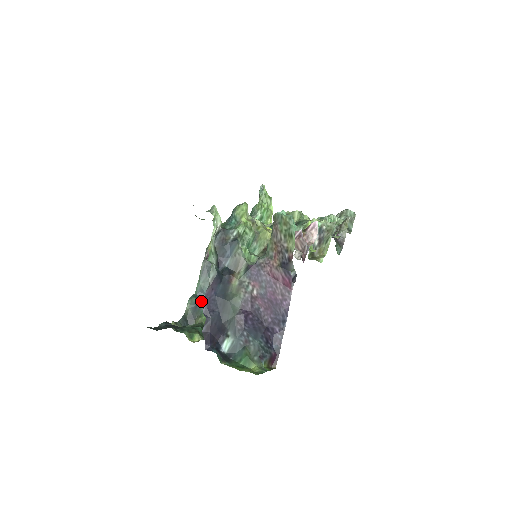
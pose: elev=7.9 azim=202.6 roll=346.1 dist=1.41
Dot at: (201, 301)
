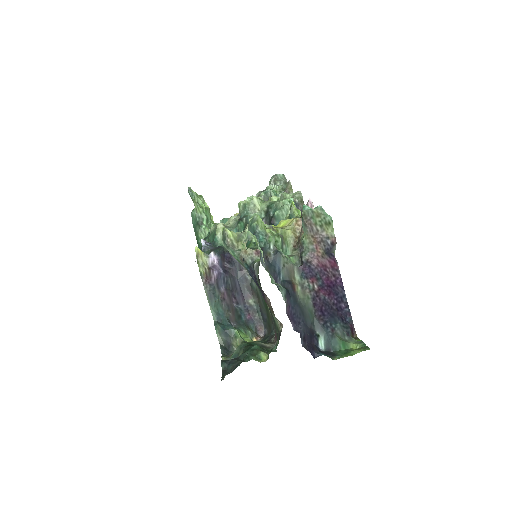
Dot at: (224, 324)
